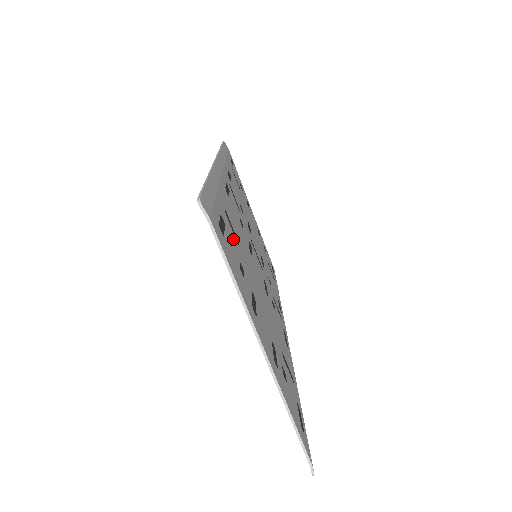
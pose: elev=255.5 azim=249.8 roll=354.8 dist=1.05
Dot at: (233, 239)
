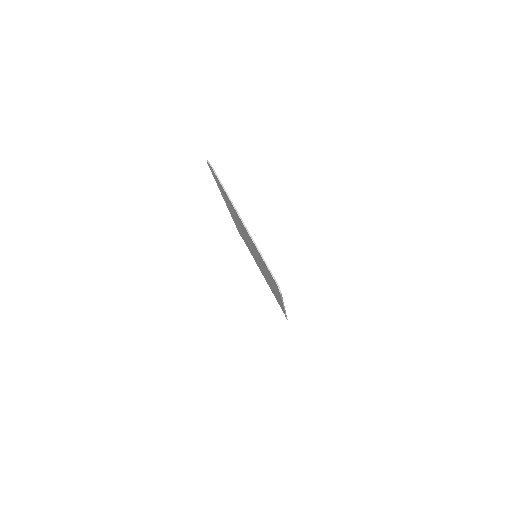
Dot at: occluded
